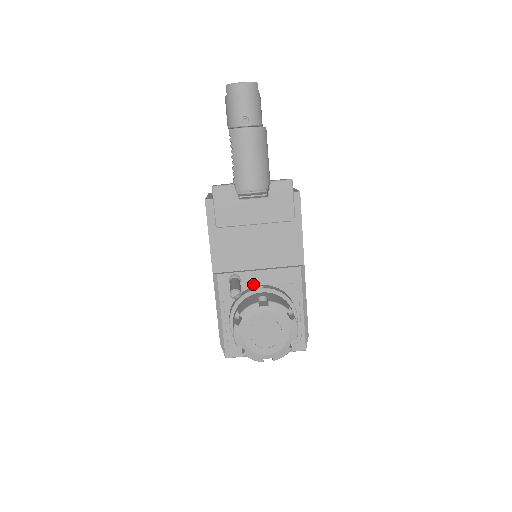
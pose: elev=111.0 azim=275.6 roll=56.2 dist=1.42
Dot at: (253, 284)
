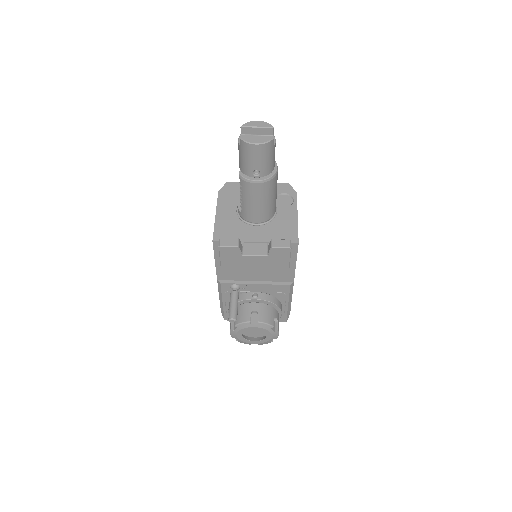
Dot at: (250, 290)
